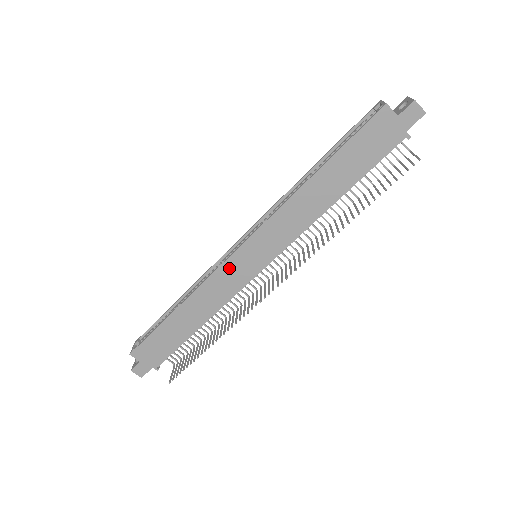
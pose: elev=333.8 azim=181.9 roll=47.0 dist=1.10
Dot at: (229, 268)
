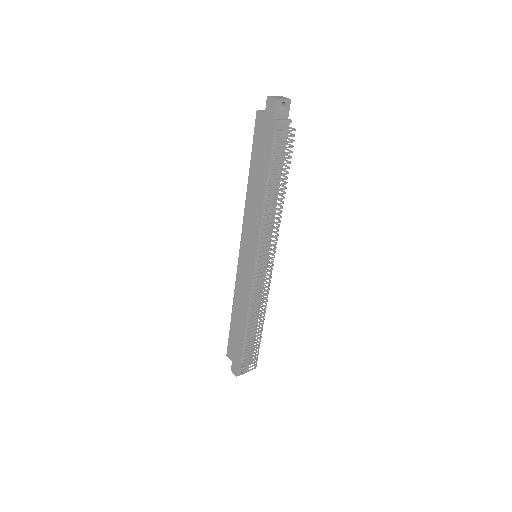
Dot at: (241, 269)
